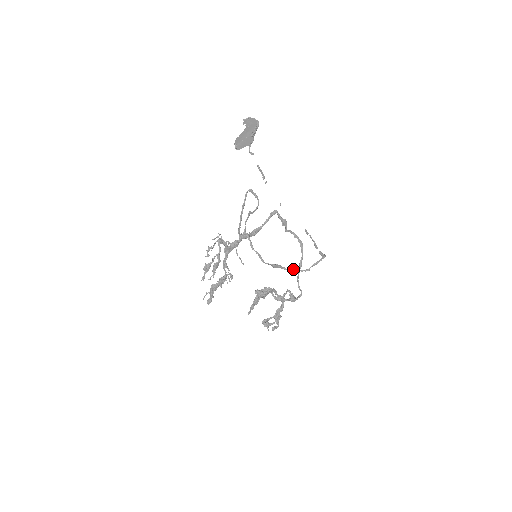
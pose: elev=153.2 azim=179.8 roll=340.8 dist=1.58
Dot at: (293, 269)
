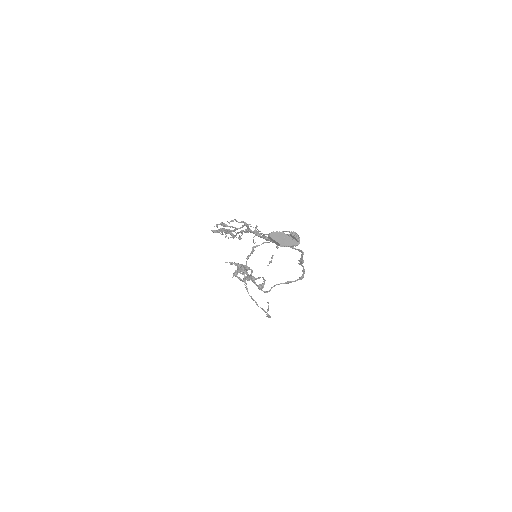
Dot at: (251, 296)
